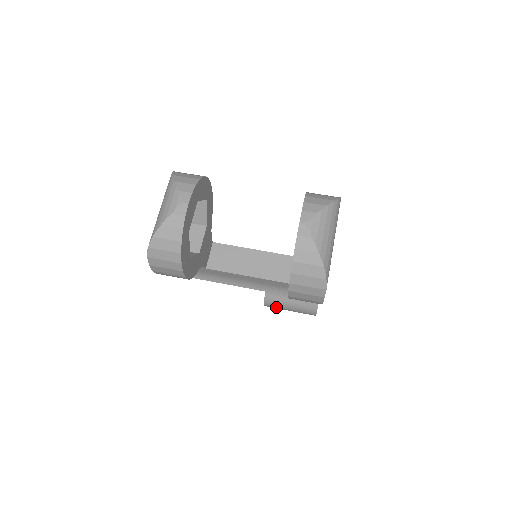
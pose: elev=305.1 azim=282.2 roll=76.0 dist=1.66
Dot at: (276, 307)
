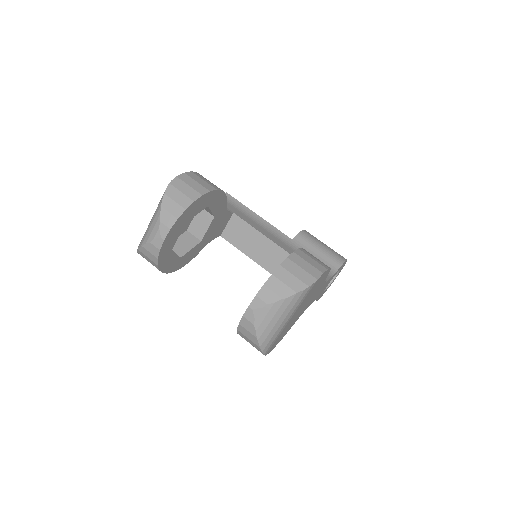
Dot at: occluded
